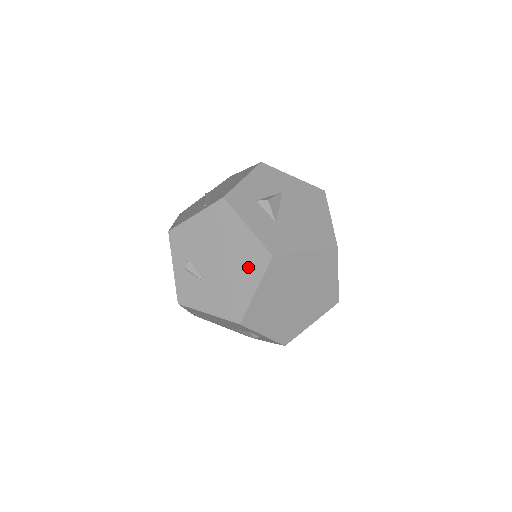
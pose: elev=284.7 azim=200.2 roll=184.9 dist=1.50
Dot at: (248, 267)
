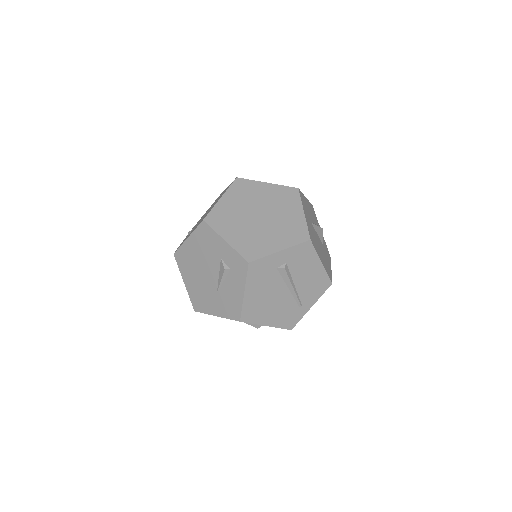
Dot at: occluded
